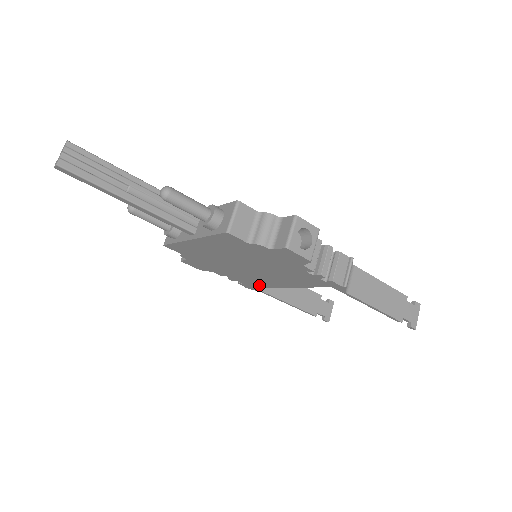
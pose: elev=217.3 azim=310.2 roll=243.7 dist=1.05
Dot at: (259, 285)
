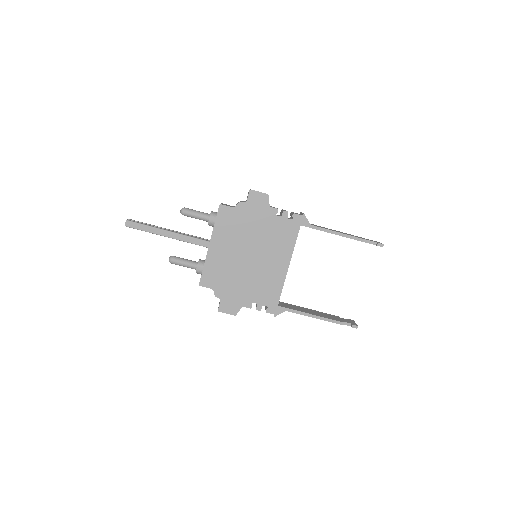
Dot at: (276, 292)
